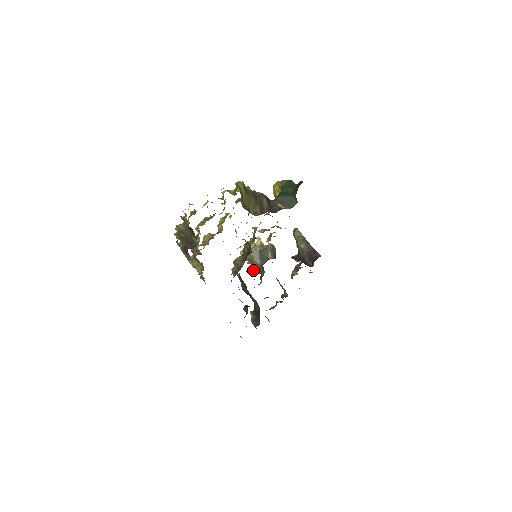
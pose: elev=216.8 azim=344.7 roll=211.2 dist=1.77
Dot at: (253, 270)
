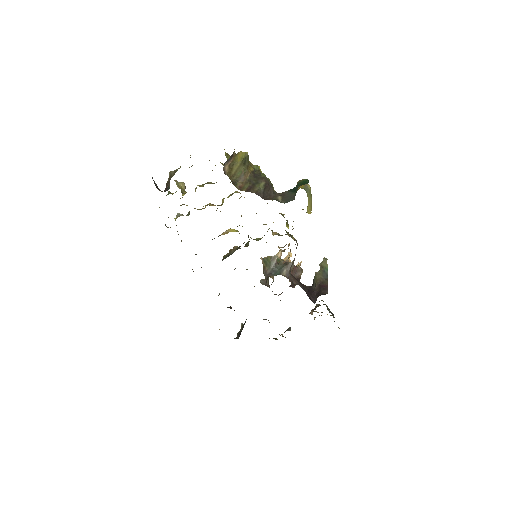
Dot at: occluded
